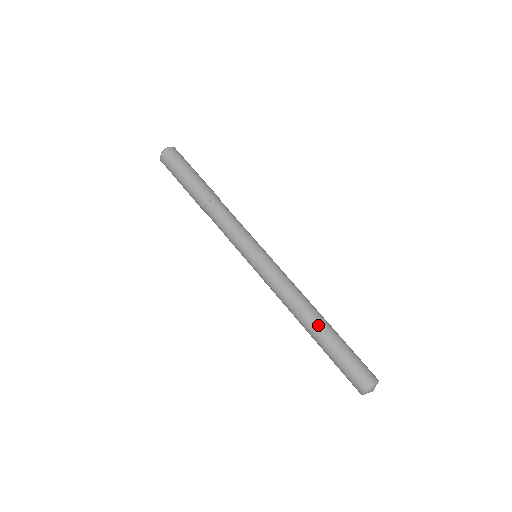
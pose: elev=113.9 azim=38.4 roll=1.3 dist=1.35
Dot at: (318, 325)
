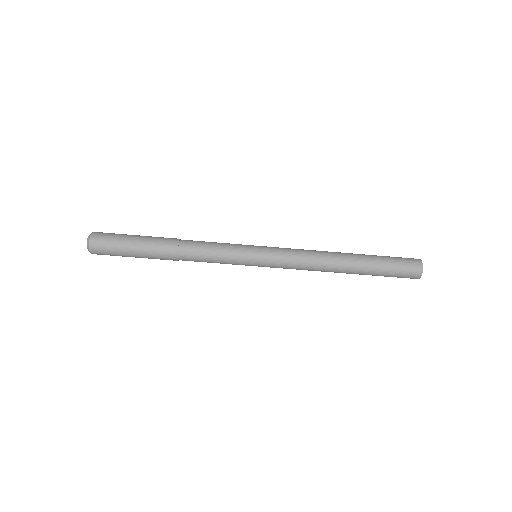
Dot at: occluded
